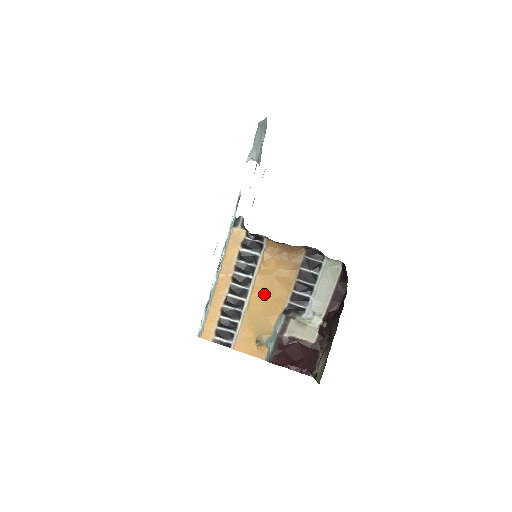
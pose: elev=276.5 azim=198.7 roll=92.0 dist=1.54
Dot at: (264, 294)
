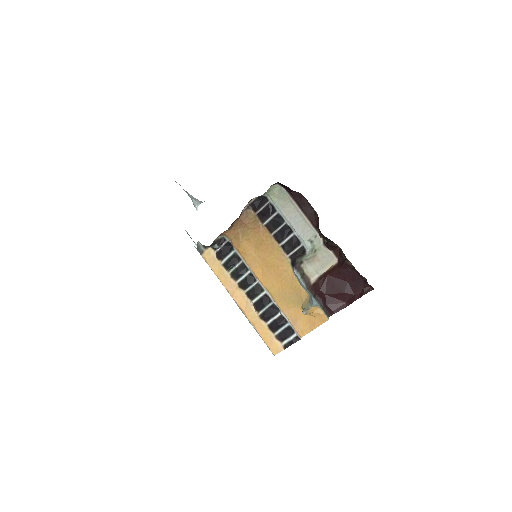
Dot at: (267, 272)
